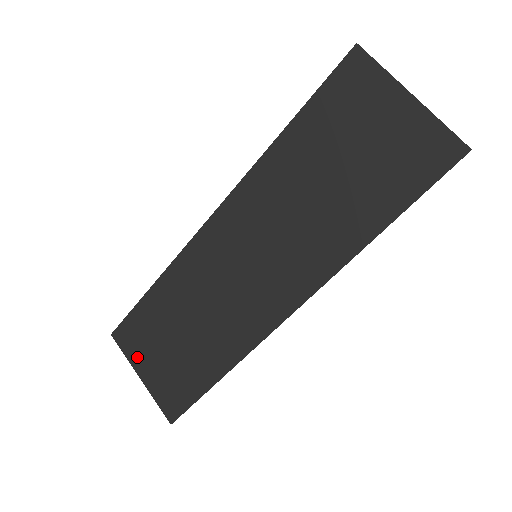
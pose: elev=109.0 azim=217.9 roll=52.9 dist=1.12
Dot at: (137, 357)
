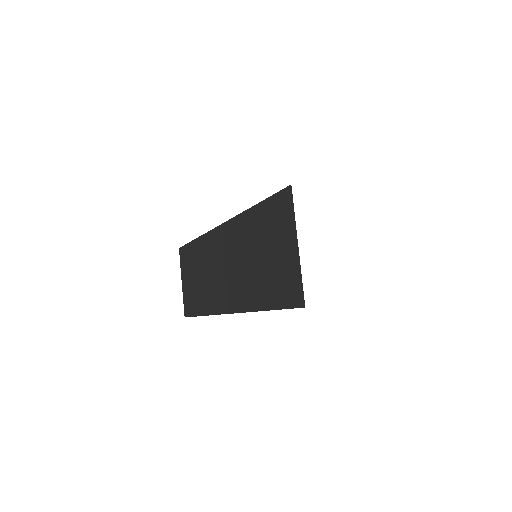
Dot at: (183, 271)
